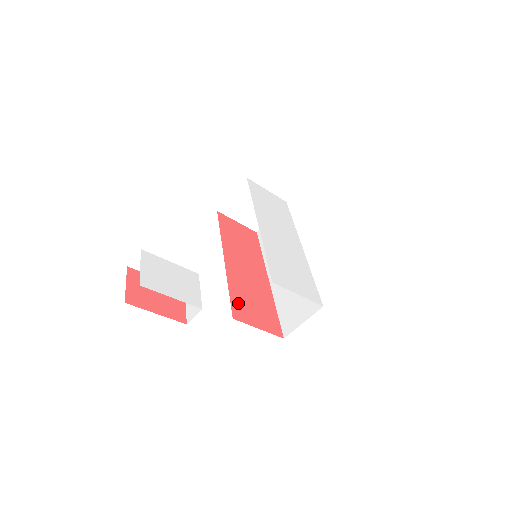
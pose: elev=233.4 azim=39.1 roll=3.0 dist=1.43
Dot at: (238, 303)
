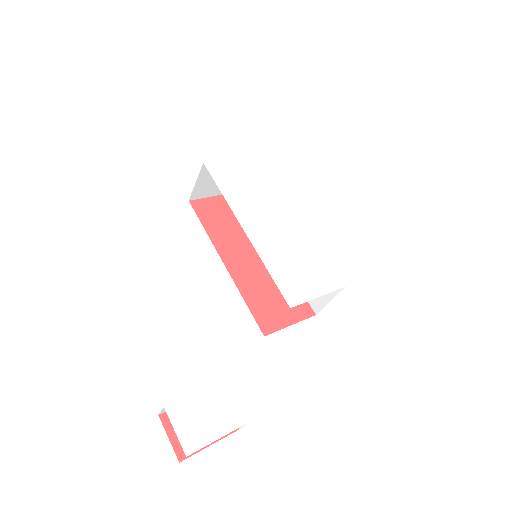
Dot at: (261, 312)
